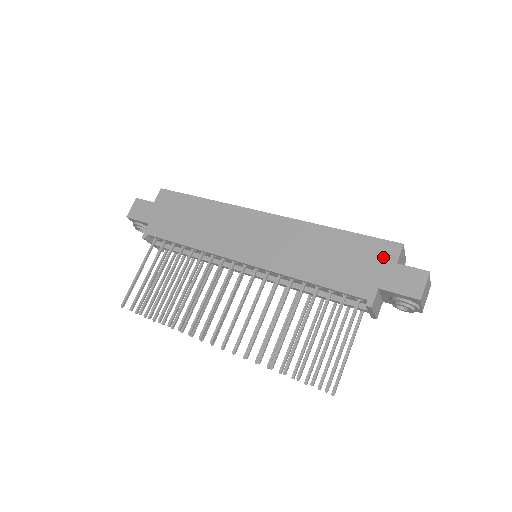
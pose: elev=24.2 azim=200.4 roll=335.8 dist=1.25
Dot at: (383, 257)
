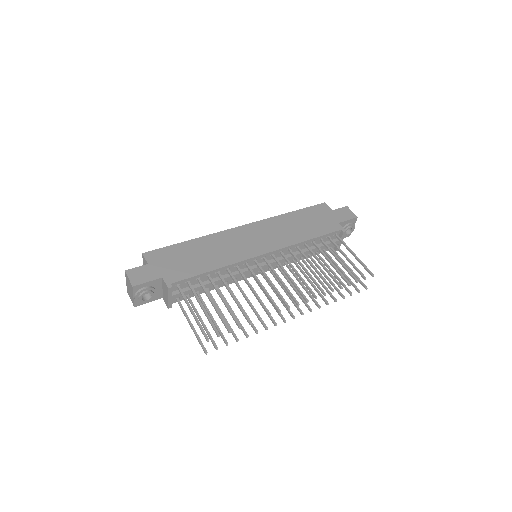
Dot at: (325, 211)
